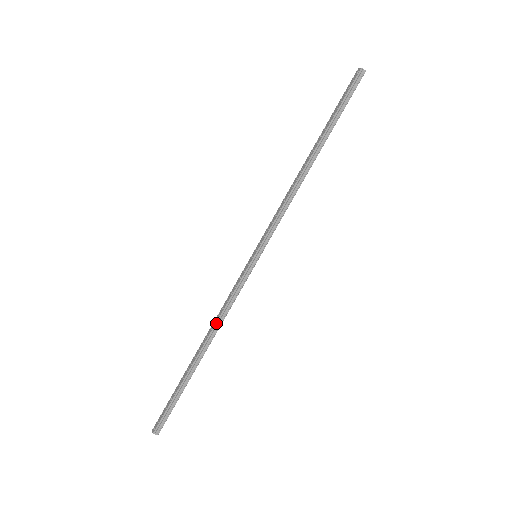
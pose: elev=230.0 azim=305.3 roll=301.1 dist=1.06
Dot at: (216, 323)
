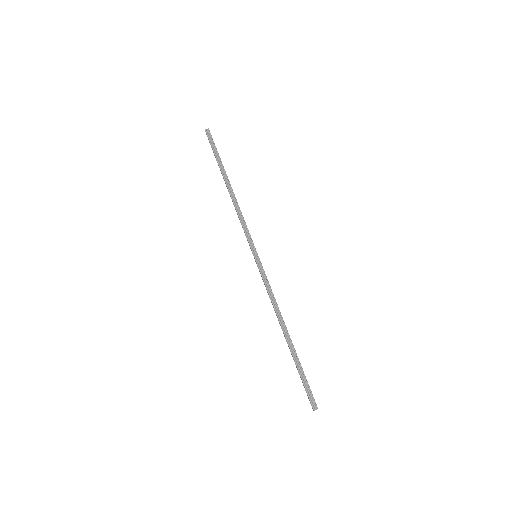
Dot at: (275, 310)
